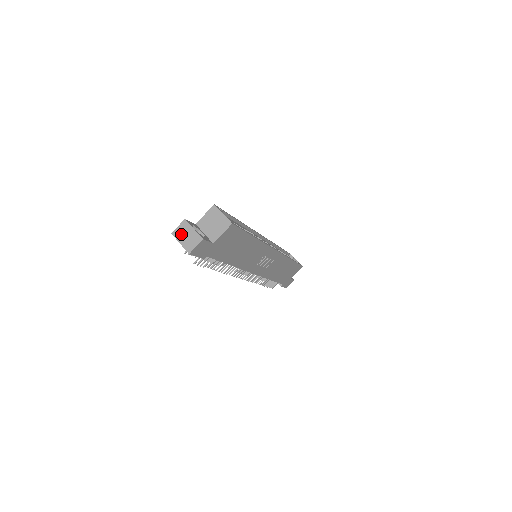
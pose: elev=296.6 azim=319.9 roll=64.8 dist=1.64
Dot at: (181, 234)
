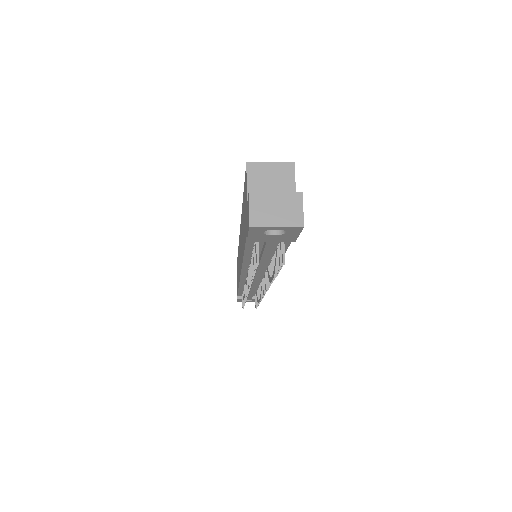
Dot at: (265, 215)
